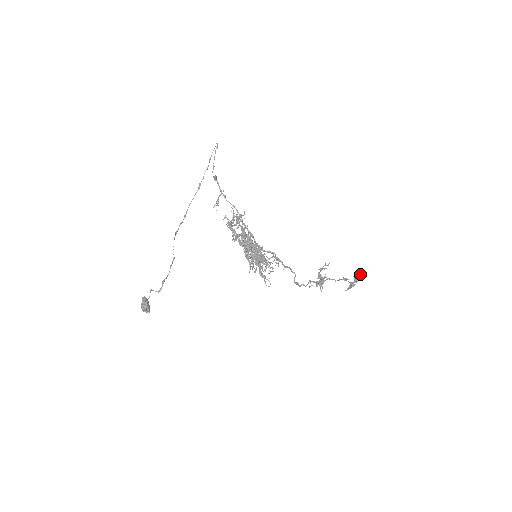
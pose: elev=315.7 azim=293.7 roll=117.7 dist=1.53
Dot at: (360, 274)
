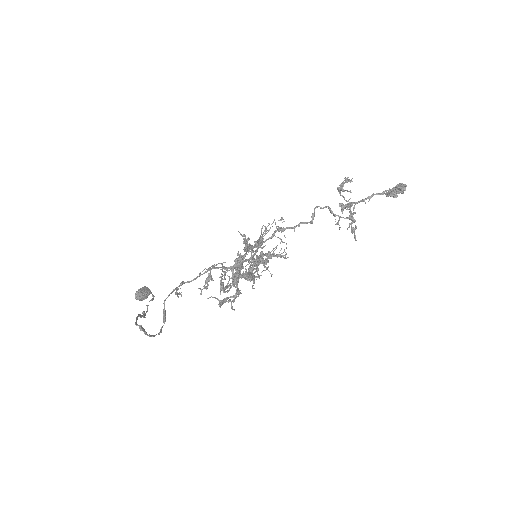
Dot at: (406, 186)
